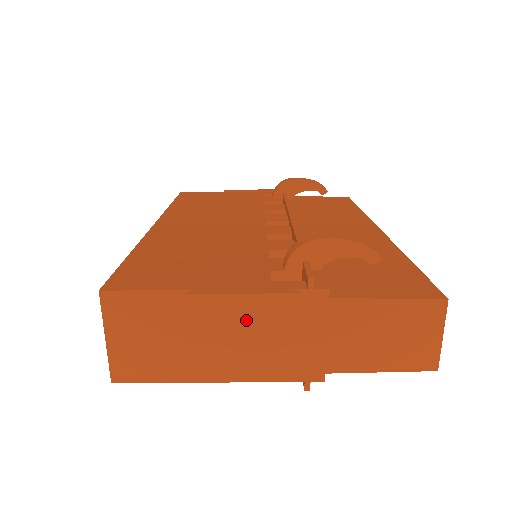
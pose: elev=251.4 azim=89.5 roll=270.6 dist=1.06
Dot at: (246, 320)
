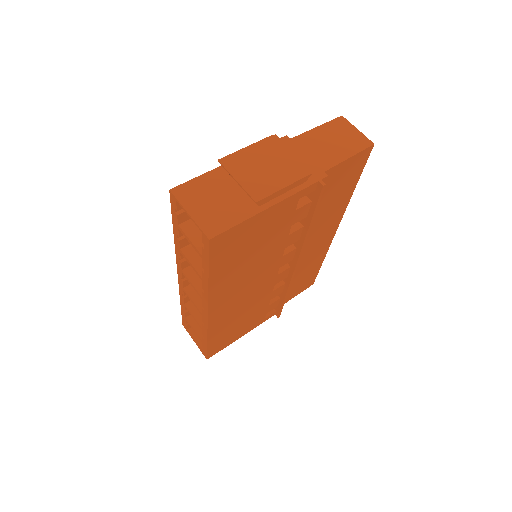
Dot at: (258, 157)
